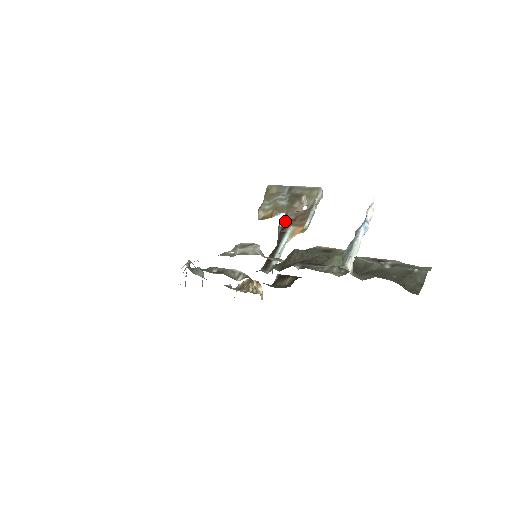
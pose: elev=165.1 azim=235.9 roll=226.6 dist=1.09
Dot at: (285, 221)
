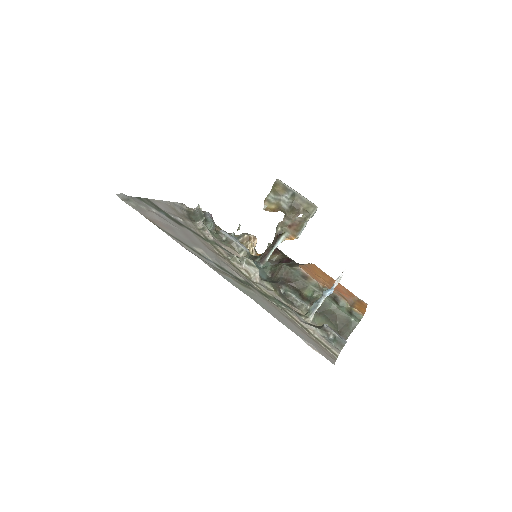
Dot at: (283, 223)
